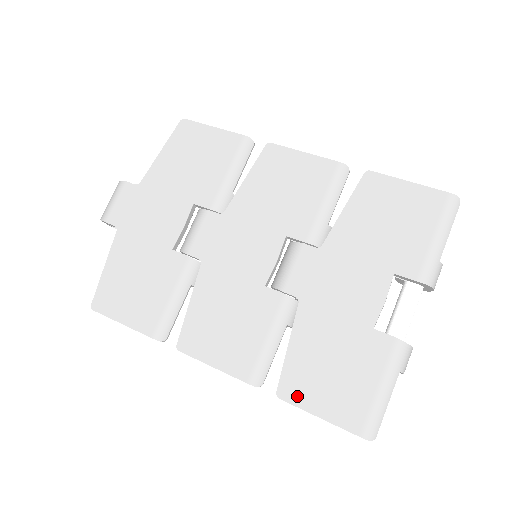
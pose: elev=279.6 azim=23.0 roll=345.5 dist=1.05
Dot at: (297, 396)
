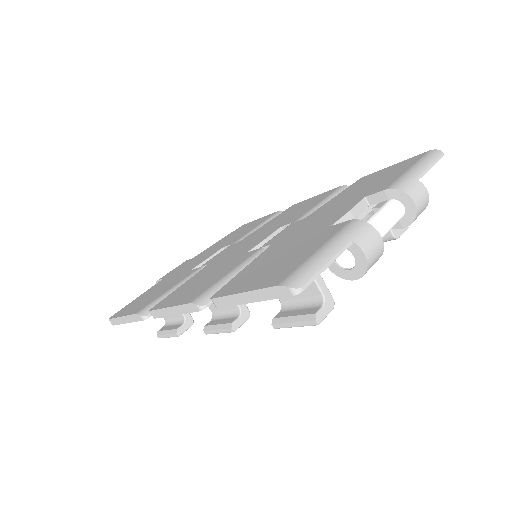
Dot at: (230, 290)
